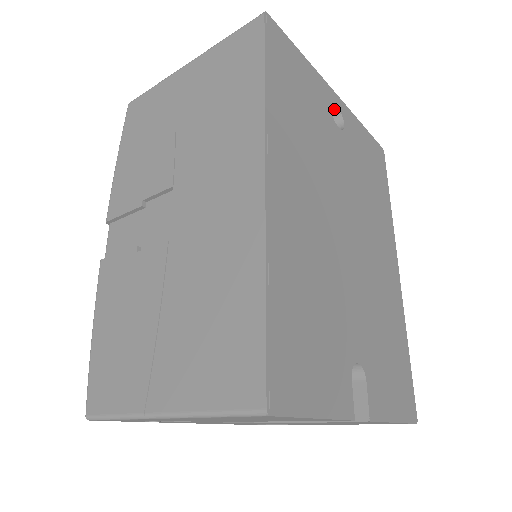
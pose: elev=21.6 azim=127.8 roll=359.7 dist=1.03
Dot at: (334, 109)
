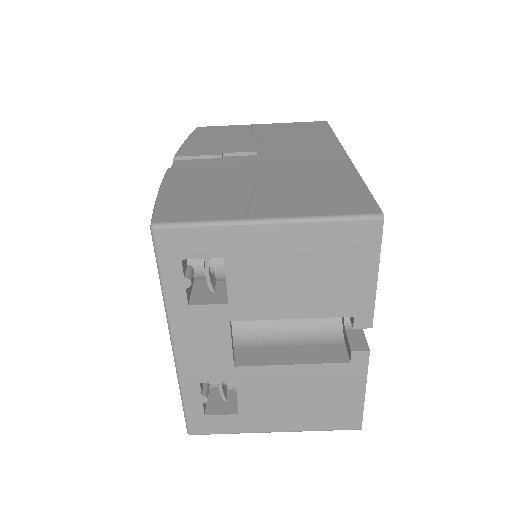
Dot at: occluded
